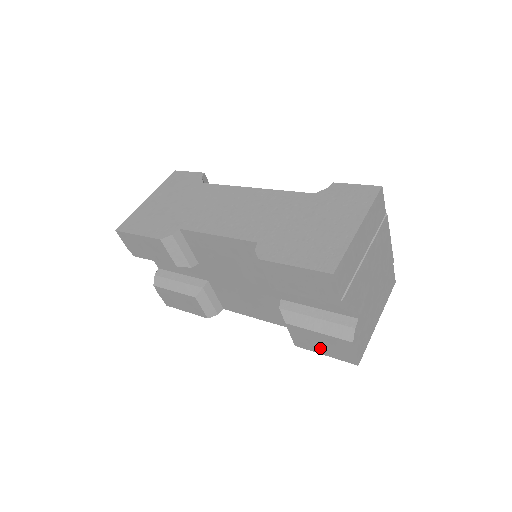
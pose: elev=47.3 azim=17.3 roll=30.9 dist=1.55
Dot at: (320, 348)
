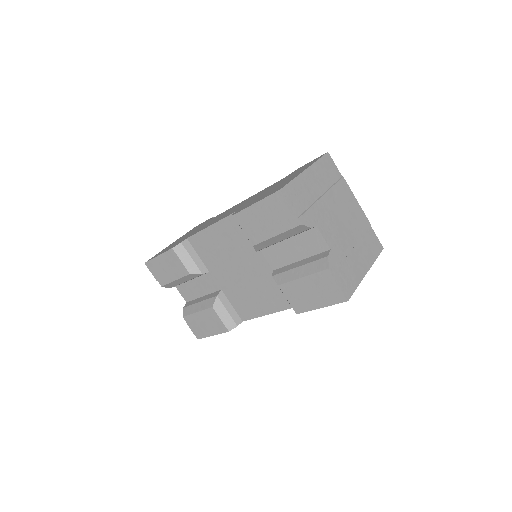
Dot at: (313, 300)
